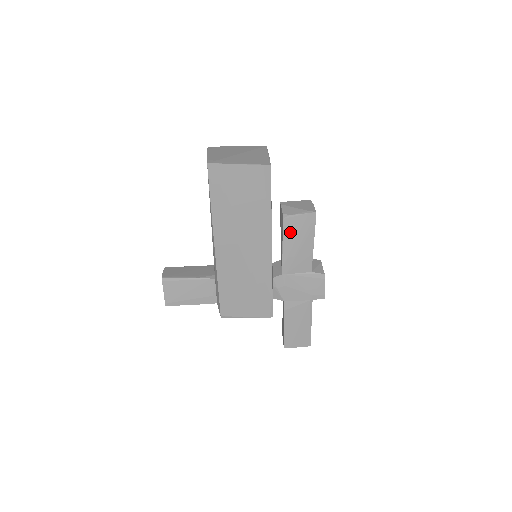
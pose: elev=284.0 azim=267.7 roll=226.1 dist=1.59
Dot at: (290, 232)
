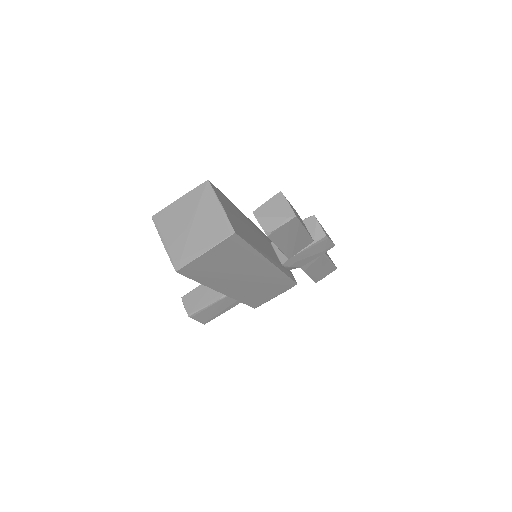
Dot at: (279, 239)
